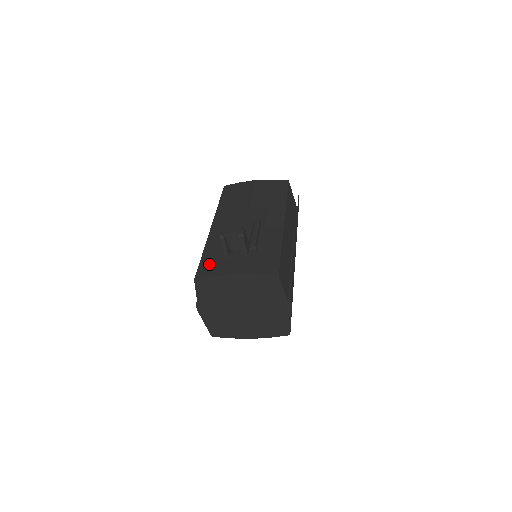
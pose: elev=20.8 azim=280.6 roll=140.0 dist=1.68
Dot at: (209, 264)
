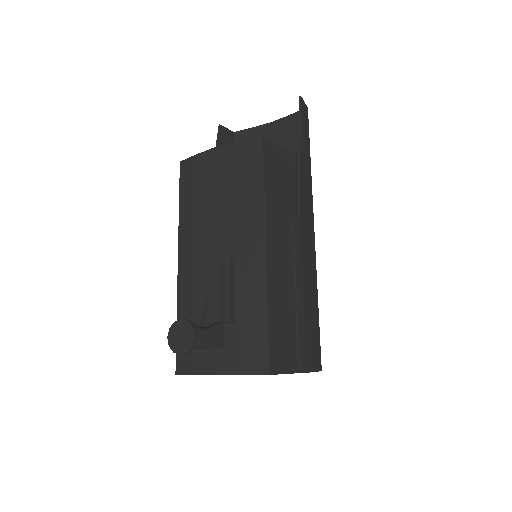
Dot at: occluded
